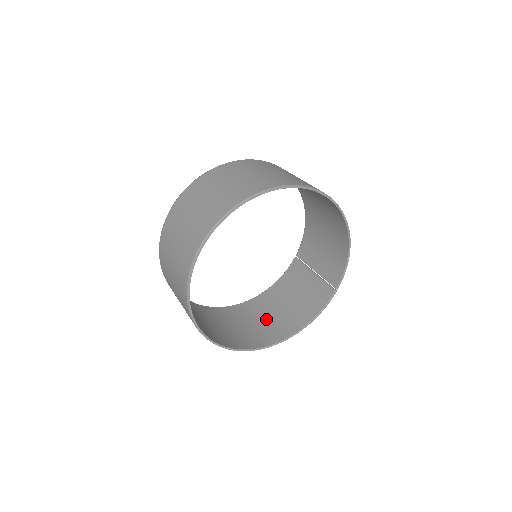
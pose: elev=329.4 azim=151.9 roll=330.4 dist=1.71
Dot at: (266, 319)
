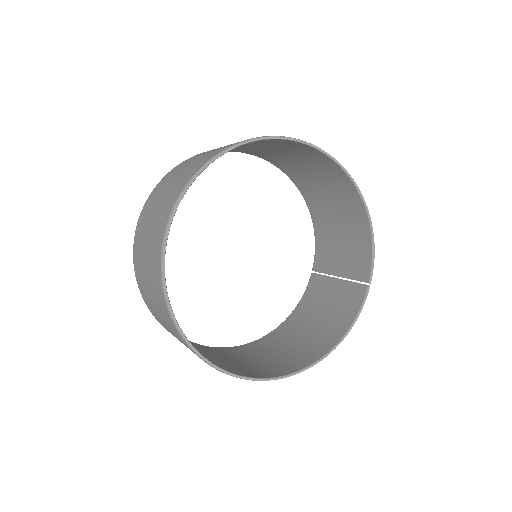
Dot at: (289, 347)
